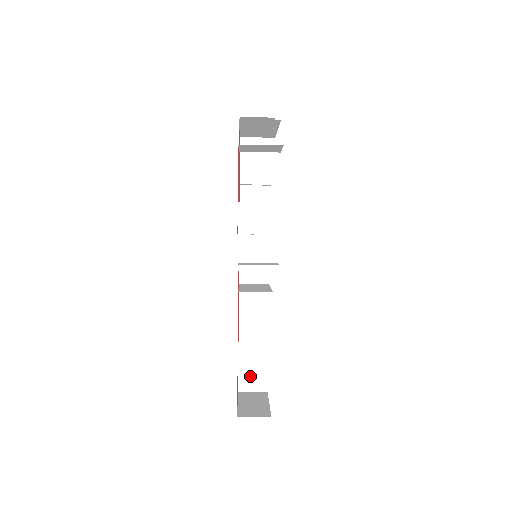
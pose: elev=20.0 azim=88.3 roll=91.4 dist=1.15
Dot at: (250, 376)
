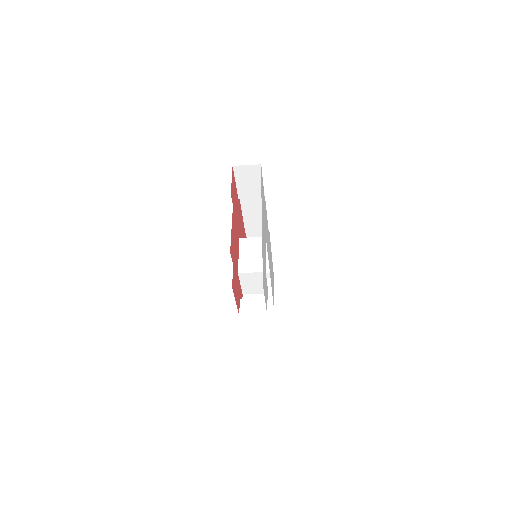
Dot at: occluded
